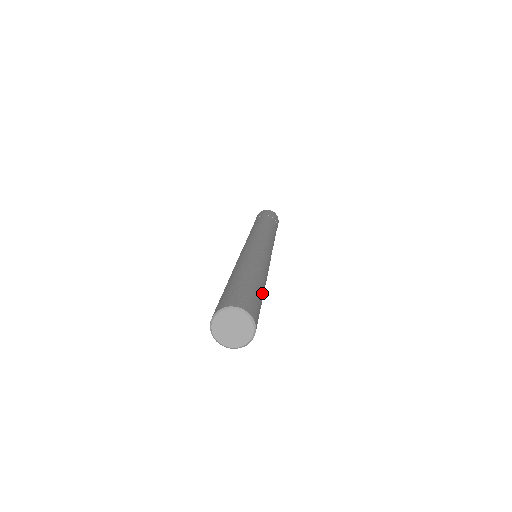
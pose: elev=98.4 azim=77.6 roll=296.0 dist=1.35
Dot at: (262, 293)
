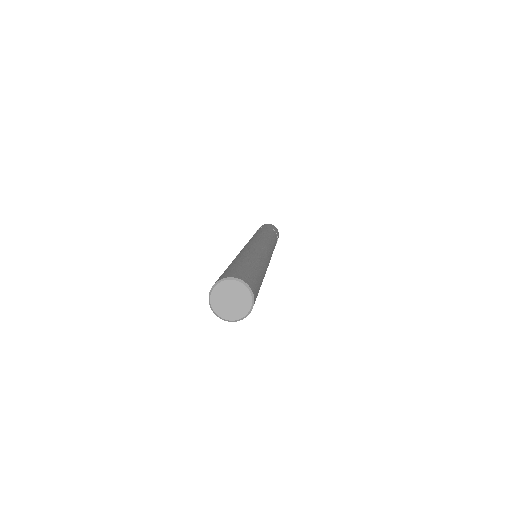
Dot at: (261, 276)
